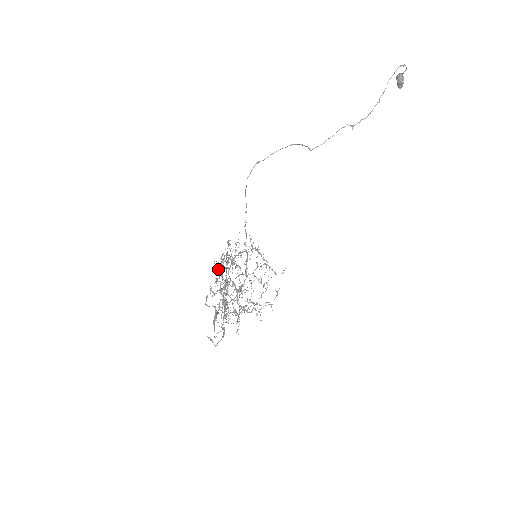
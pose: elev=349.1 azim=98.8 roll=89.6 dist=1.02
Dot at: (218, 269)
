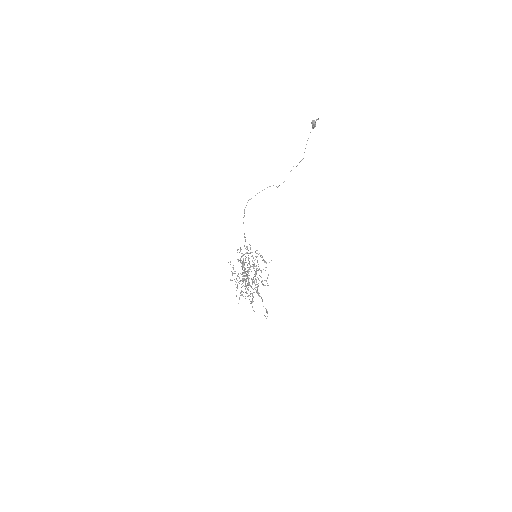
Dot at: (247, 274)
